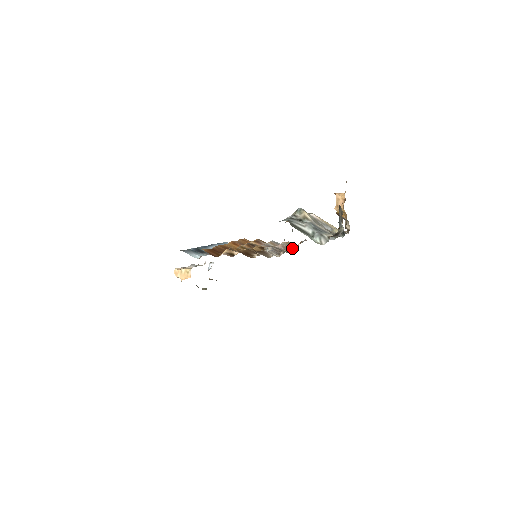
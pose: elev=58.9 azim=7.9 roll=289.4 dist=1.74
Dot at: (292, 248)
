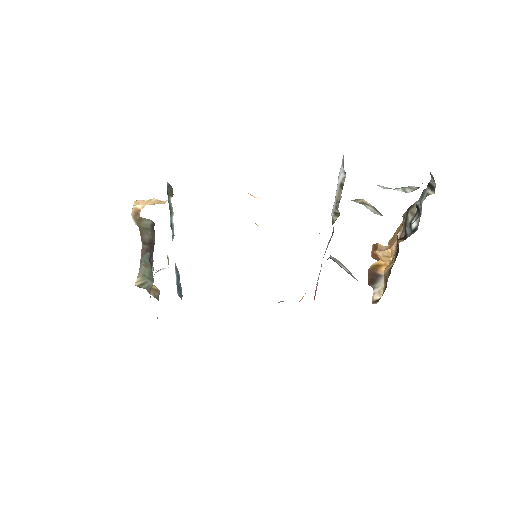
Dot at: occluded
